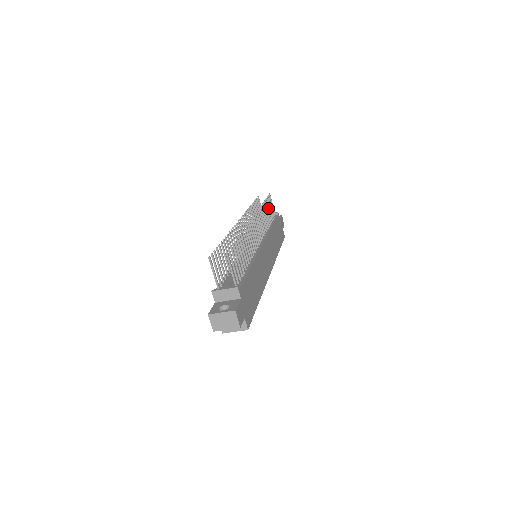
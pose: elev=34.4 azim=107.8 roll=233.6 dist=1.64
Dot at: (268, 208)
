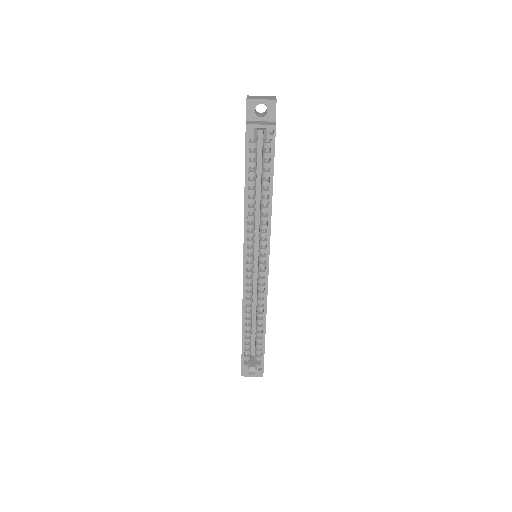
Dot at: occluded
